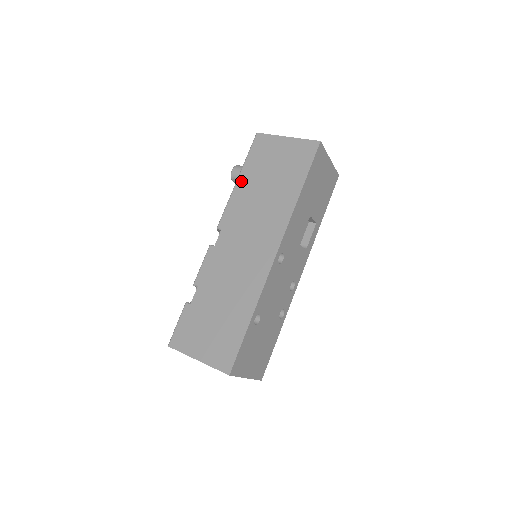
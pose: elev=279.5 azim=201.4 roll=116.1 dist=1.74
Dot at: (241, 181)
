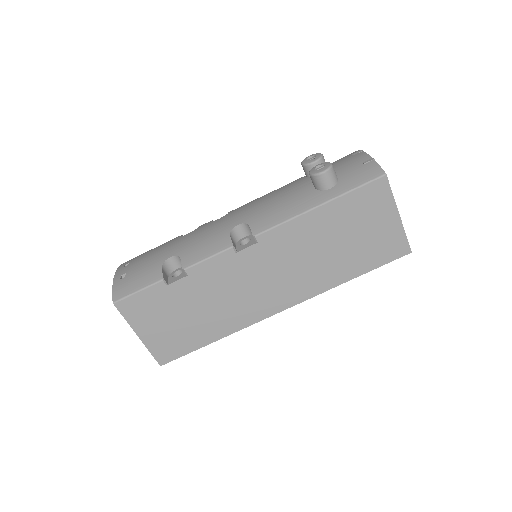
Dot at: (321, 213)
